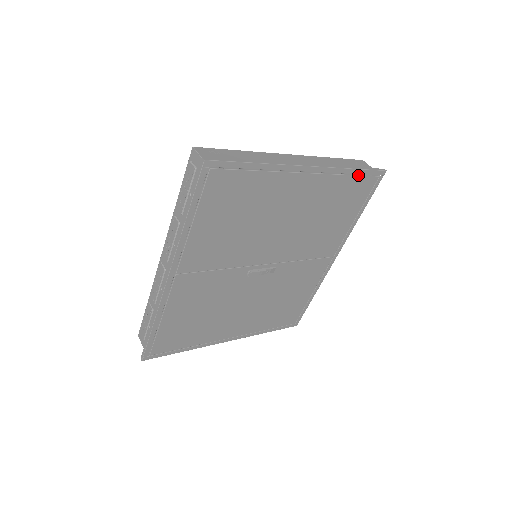
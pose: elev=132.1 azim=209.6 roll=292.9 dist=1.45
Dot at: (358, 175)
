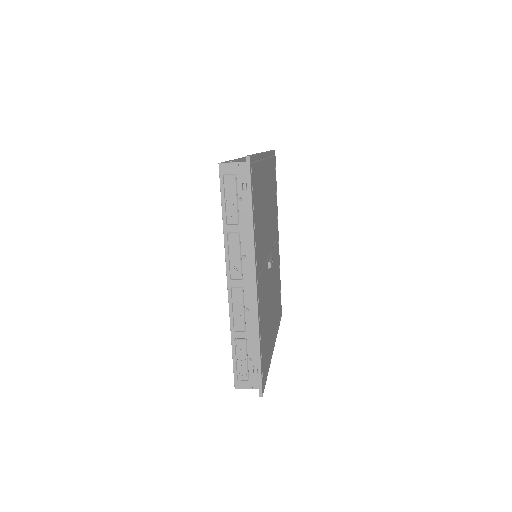
Dot at: (272, 156)
